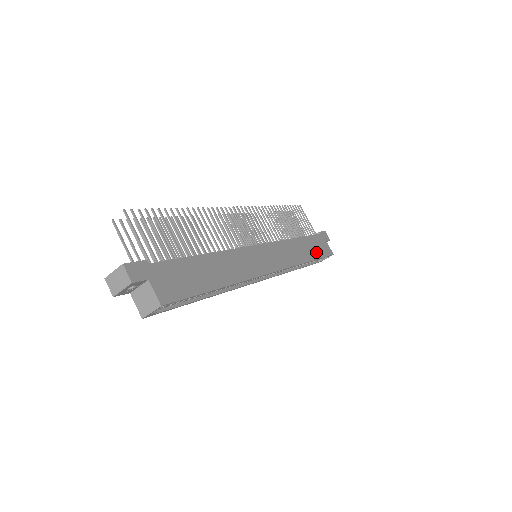
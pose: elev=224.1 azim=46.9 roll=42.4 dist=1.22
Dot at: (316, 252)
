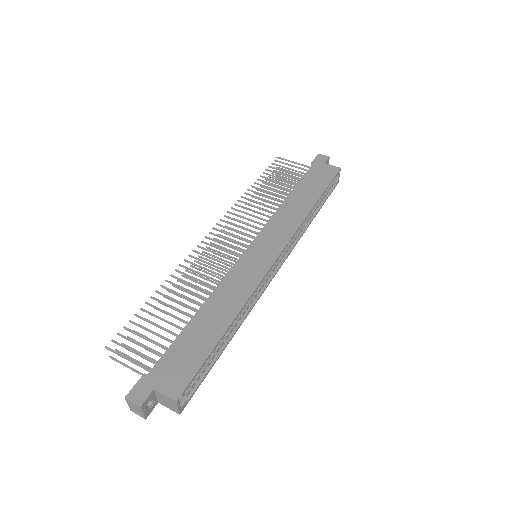
Dot at: (318, 188)
